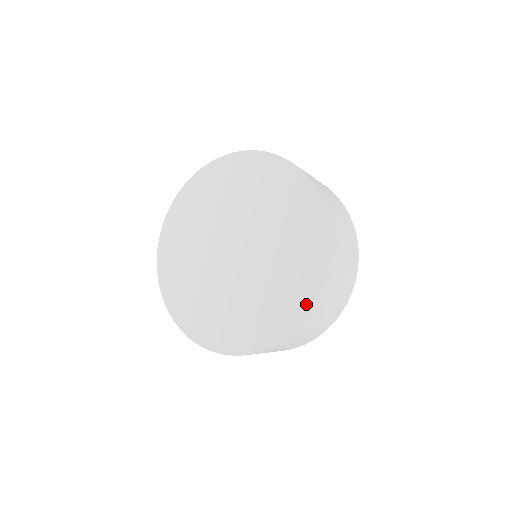
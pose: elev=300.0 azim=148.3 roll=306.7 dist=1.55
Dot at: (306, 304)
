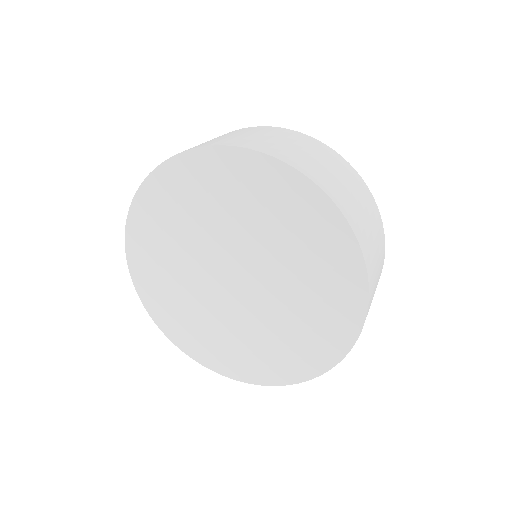
Dot at: (342, 343)
